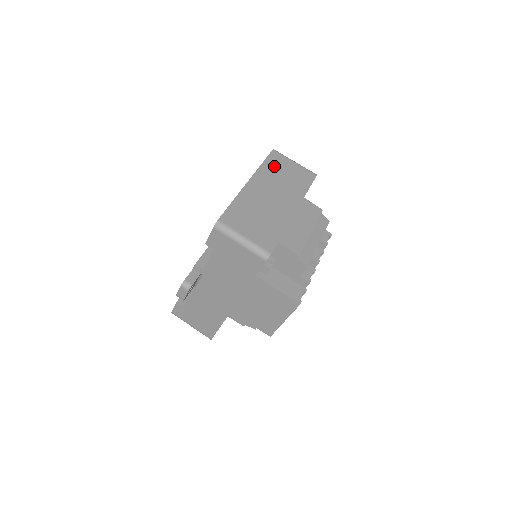
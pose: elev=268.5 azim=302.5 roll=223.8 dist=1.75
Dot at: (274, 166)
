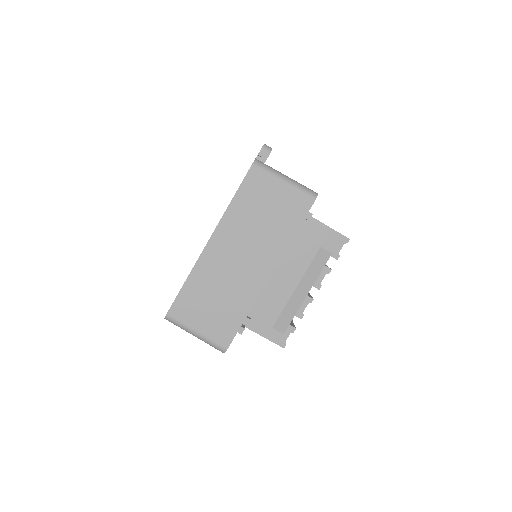
Dot at: (249, 201)
